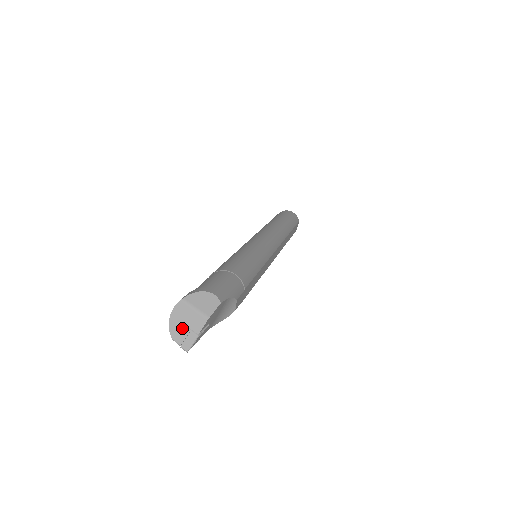
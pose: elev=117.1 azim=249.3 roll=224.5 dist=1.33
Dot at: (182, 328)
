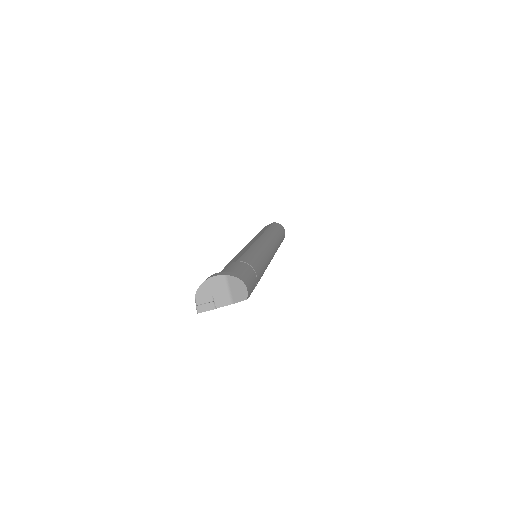
Dot at: (209, 294)
